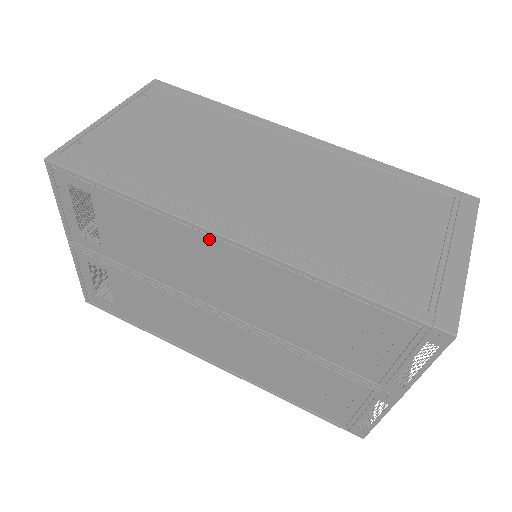
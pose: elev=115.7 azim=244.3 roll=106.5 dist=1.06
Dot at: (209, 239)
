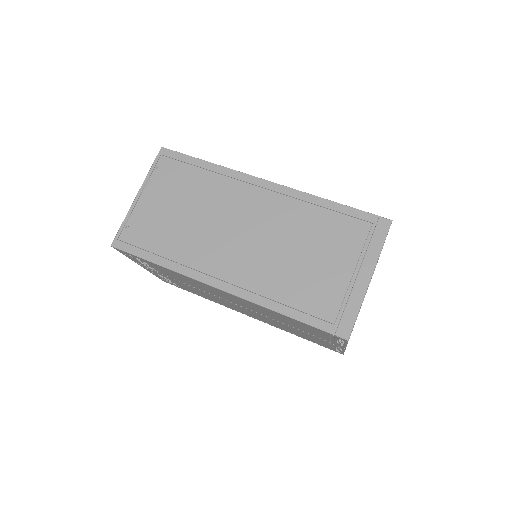
Dot at: (210, 287)
